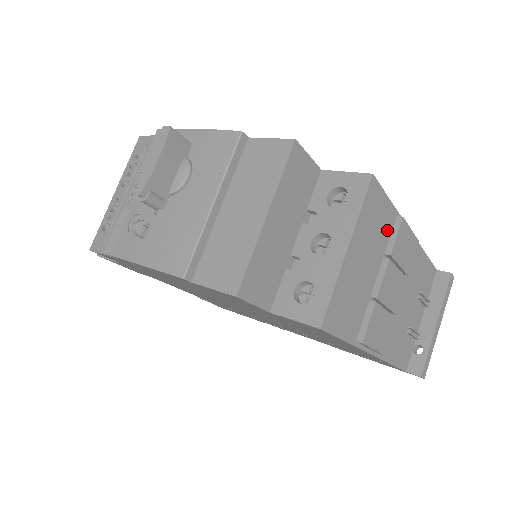
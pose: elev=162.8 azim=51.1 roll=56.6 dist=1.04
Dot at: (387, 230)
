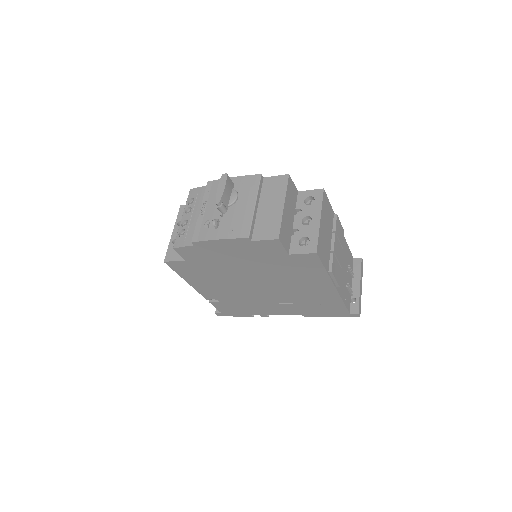
Dot at: (331, 219)
